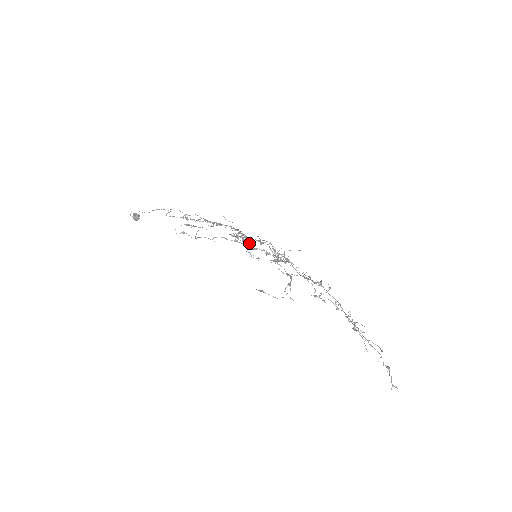
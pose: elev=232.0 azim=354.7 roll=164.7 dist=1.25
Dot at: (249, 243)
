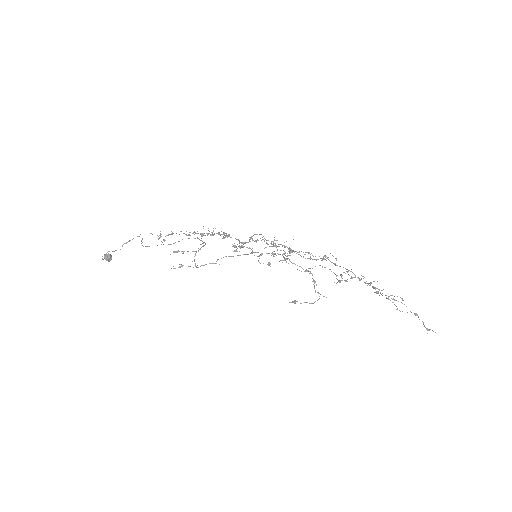
Dot at: (252, 251)
